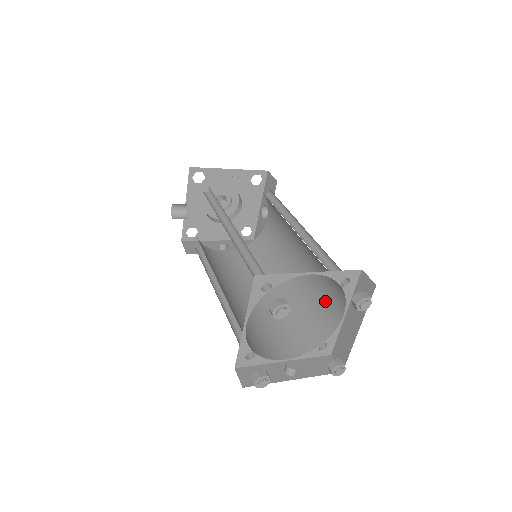
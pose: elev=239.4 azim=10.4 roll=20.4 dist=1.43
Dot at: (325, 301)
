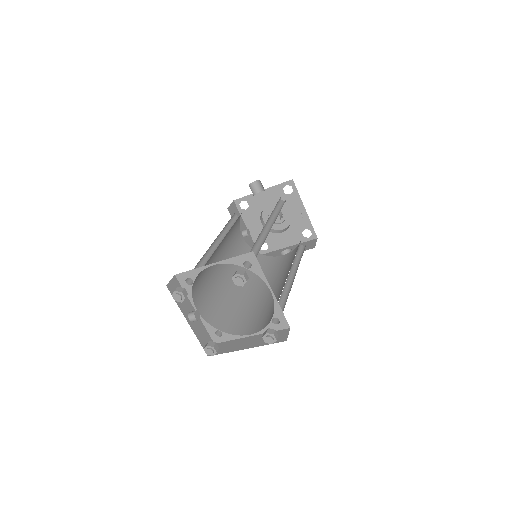
Dot at: (251, 319)
